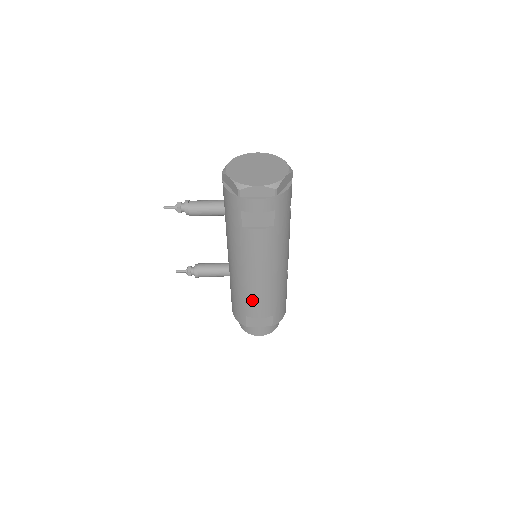
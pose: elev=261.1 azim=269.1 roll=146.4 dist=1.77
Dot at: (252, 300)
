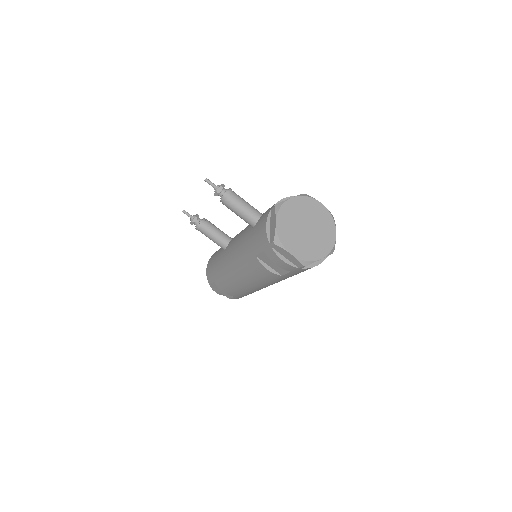
Dot at: (226, 283)
